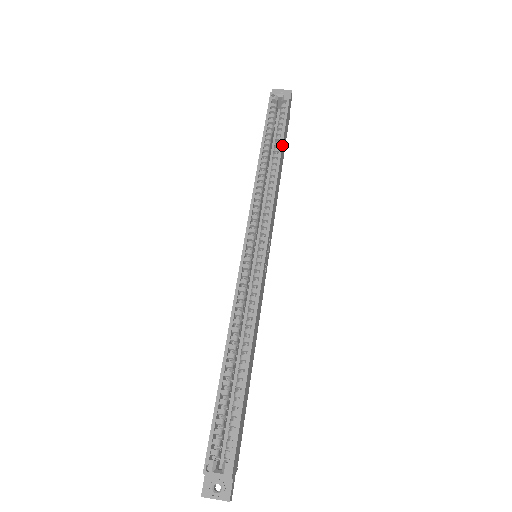
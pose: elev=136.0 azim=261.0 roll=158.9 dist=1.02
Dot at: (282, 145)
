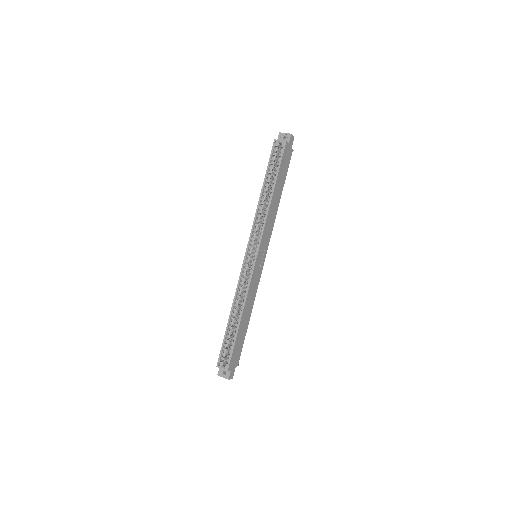
Dot at: (275, 184)
